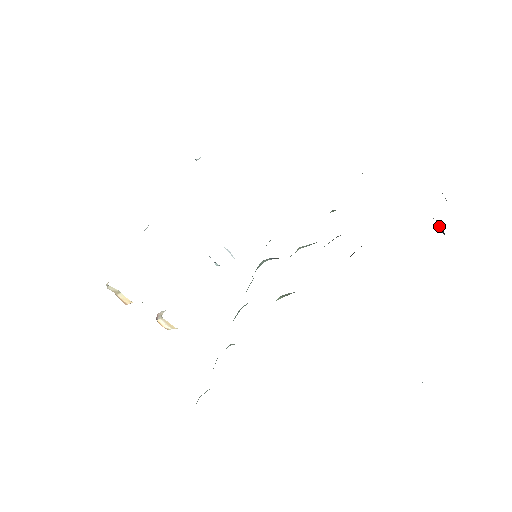
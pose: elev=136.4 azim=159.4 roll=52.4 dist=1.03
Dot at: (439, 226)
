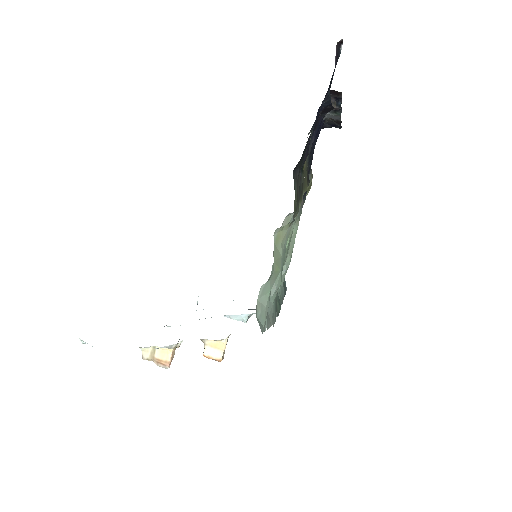
Dot at: (332, 103)
